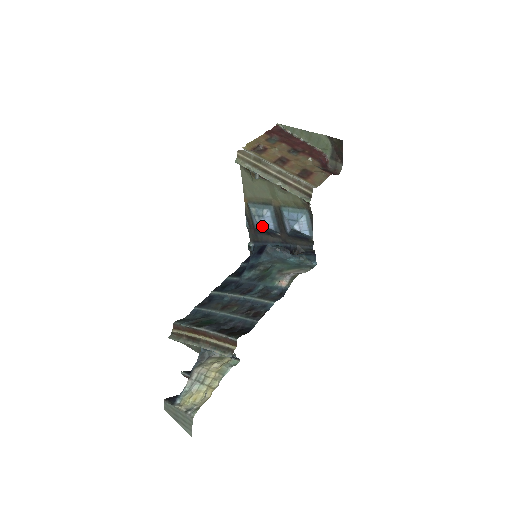
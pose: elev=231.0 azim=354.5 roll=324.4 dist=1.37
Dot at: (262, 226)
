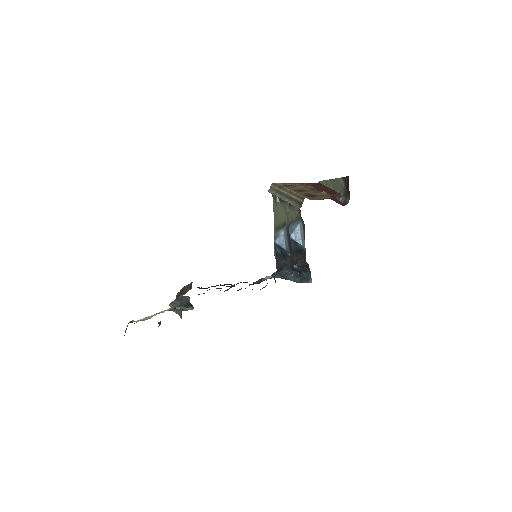
Dot at: (278, 246)
